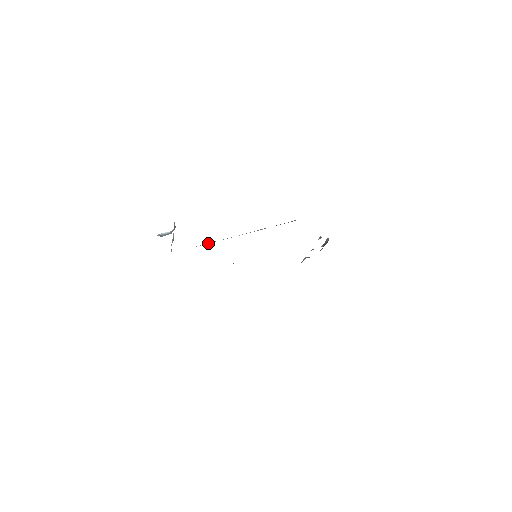
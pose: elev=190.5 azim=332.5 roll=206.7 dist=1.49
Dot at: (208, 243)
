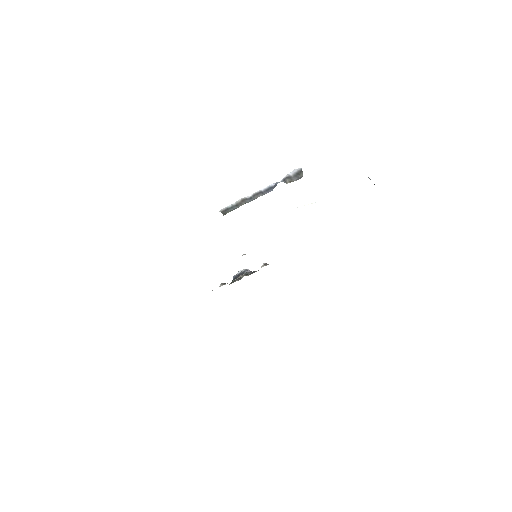
Dot at: occluded
